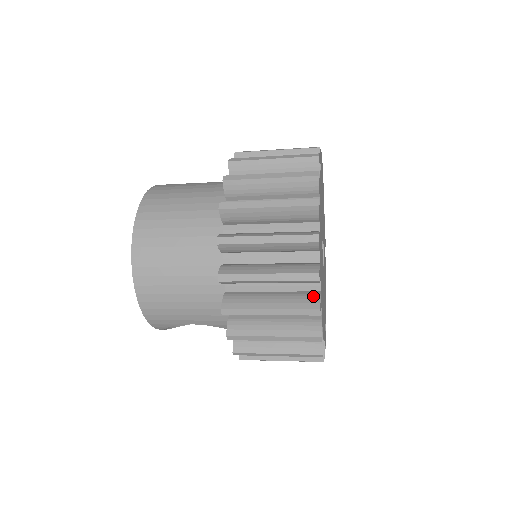
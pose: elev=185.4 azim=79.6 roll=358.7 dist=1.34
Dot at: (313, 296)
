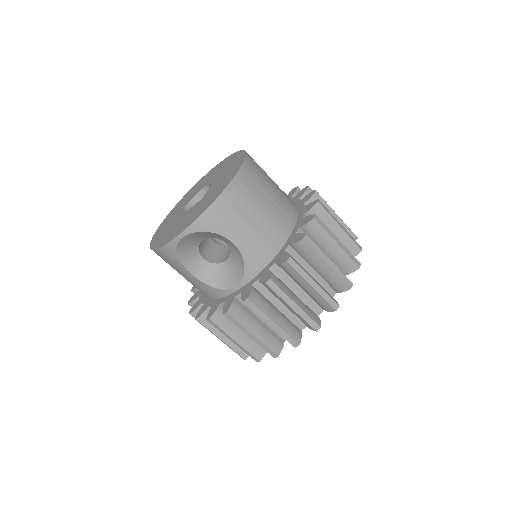
Dot at: occluded
